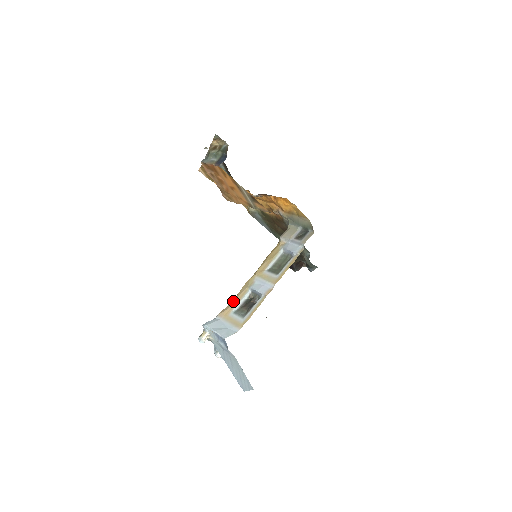
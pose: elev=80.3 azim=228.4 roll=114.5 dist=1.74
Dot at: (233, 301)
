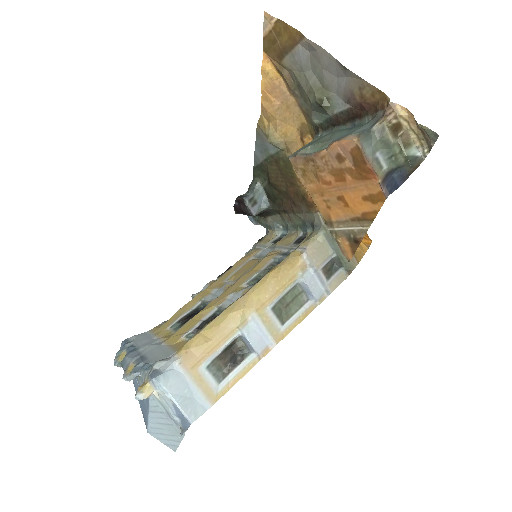
Dot at: (210, 344)
